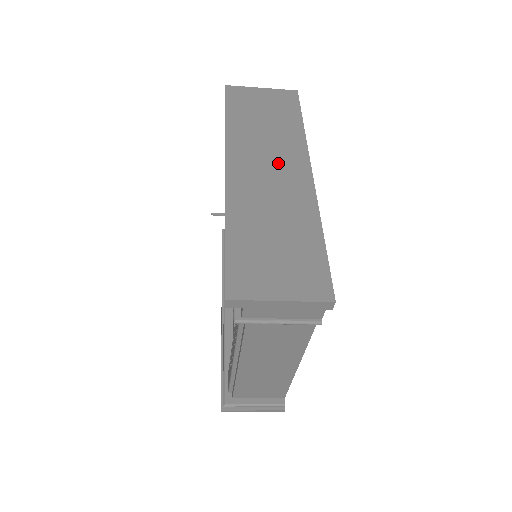
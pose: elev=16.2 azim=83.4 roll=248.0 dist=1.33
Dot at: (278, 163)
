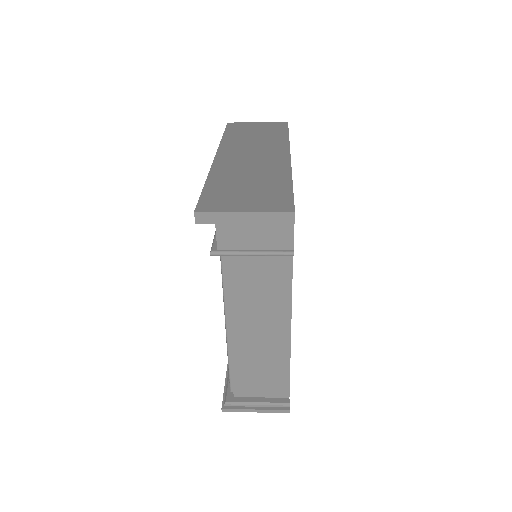
Dot at: (261, 152)
